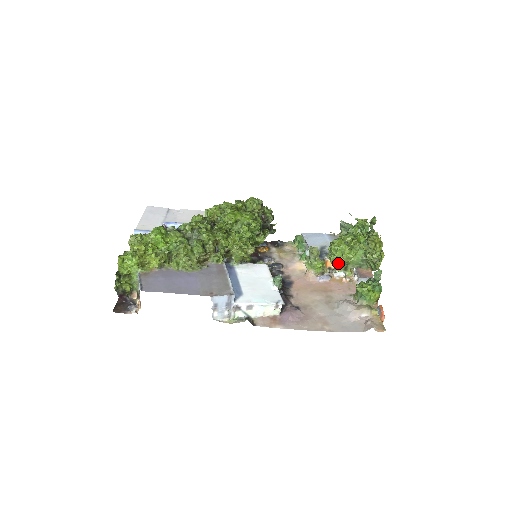
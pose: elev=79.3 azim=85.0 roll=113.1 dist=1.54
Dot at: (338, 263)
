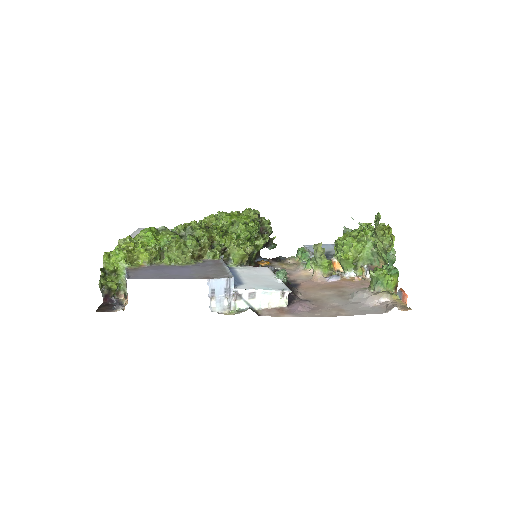
Dot at: (346, 258)
